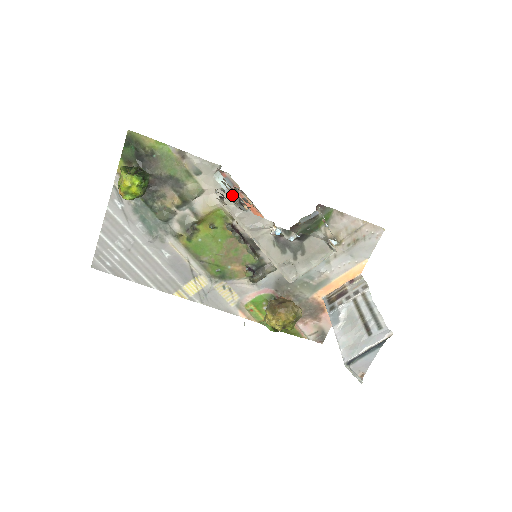
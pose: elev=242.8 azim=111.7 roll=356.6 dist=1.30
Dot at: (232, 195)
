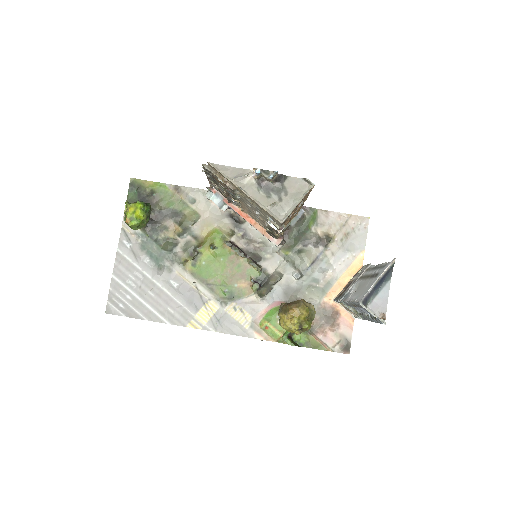
Dot at: (224, 209)
